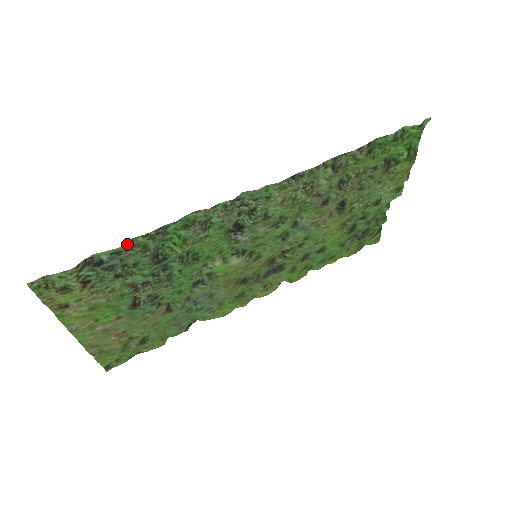
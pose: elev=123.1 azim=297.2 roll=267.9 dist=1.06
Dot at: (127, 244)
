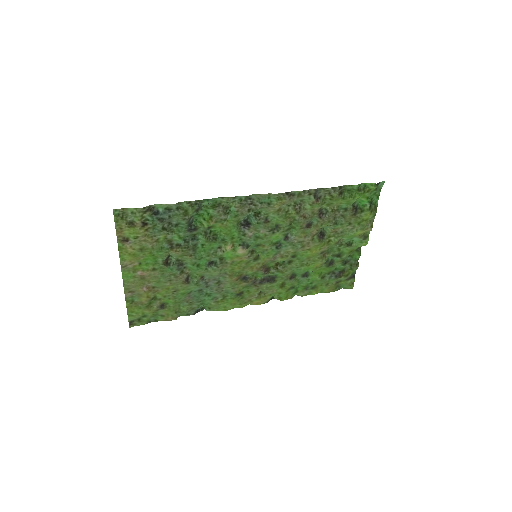
Dot at: (176, 204)
